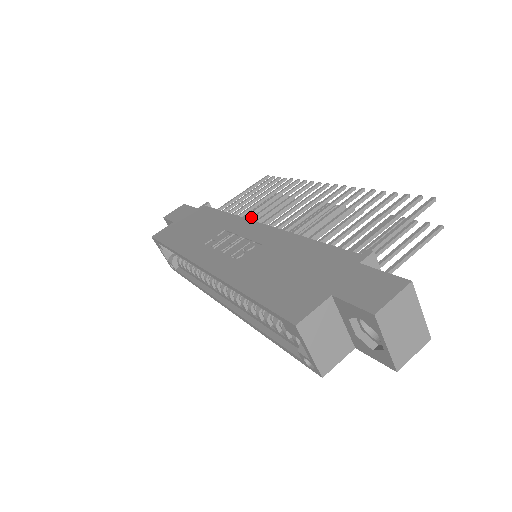
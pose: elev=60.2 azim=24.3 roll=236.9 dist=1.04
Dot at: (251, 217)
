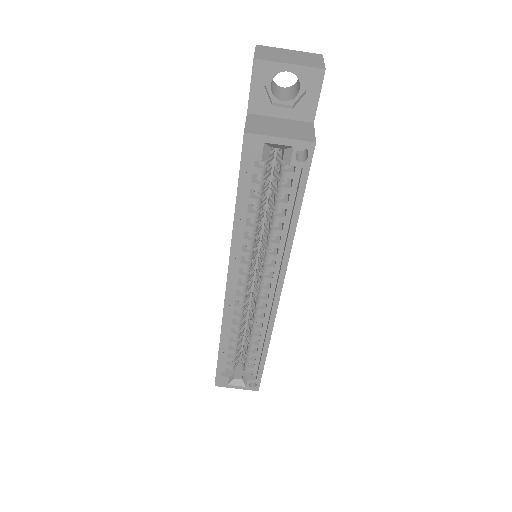
Dot at: occluded
